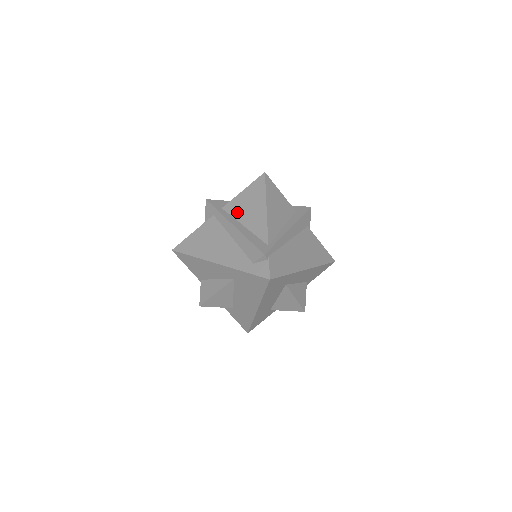
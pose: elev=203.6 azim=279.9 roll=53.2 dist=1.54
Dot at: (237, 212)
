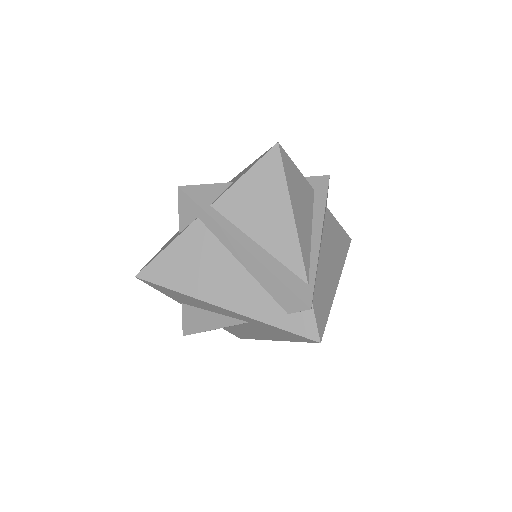
Dot at: (241, 217)
